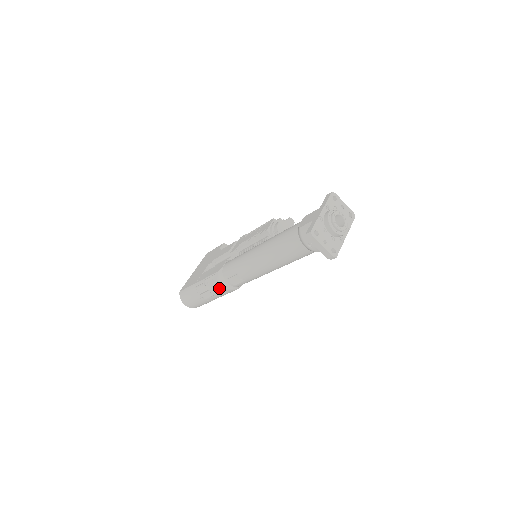
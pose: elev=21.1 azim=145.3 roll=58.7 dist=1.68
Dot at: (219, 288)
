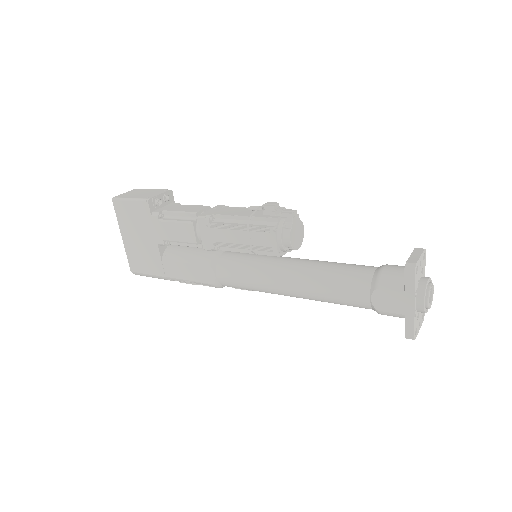
Dot at: occluded
